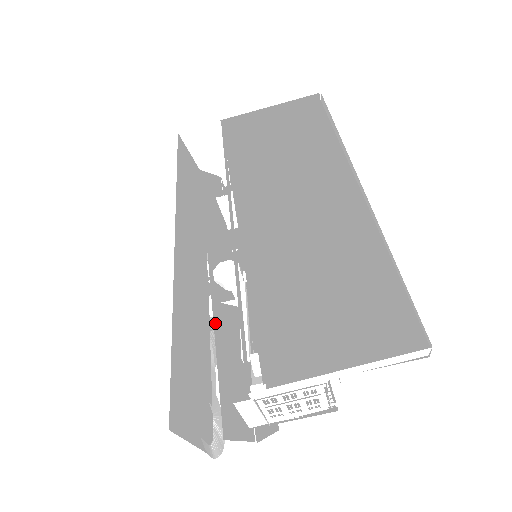
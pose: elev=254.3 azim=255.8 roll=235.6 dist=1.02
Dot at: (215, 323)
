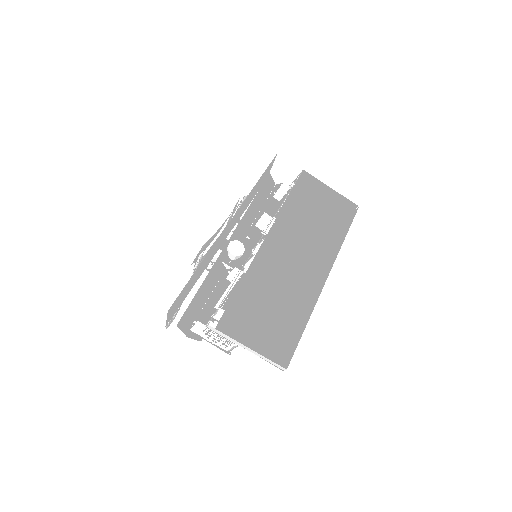
Dot at: (211, 270)
